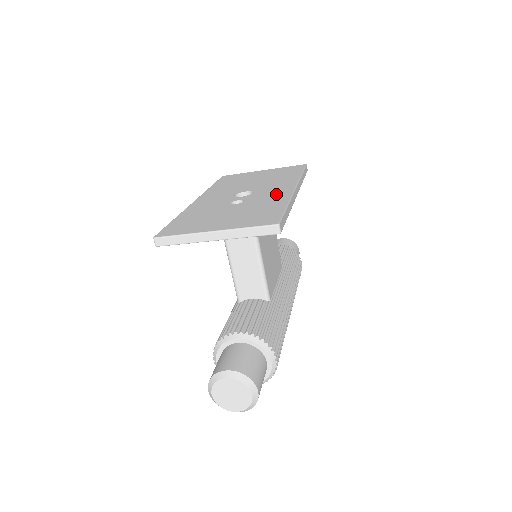
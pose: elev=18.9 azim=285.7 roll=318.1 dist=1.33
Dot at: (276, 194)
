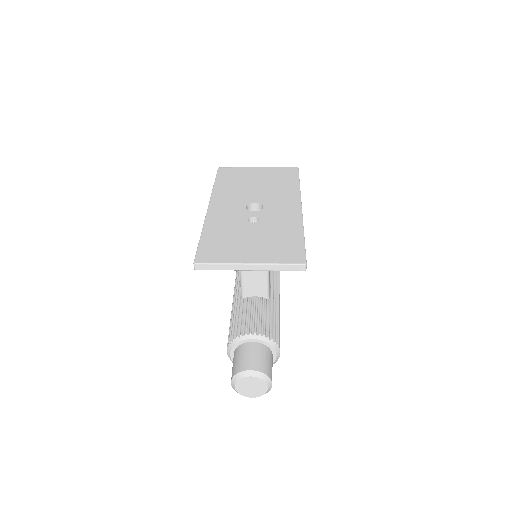
Dot at: (287, 215)
